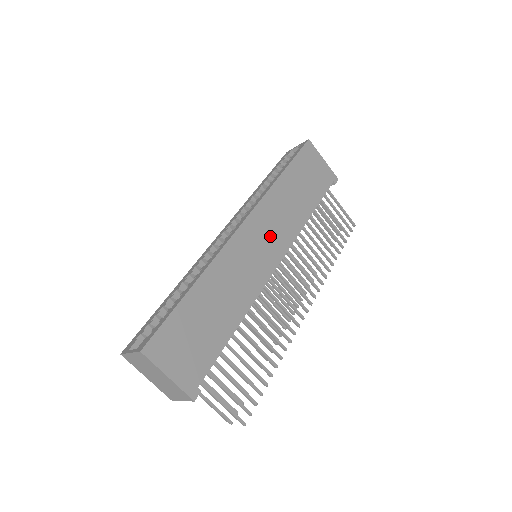
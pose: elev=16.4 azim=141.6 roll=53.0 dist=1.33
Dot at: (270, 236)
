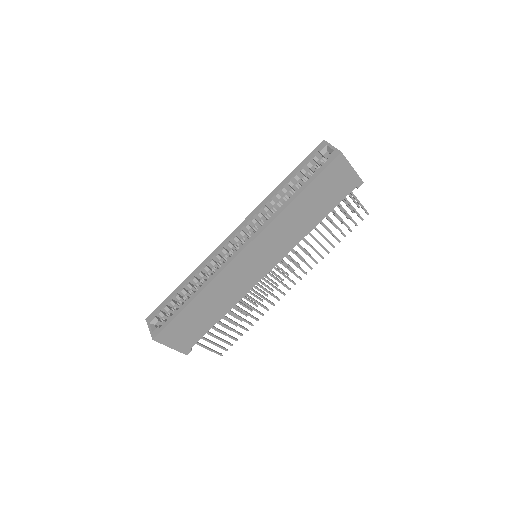
Dot at: (267, 253)
